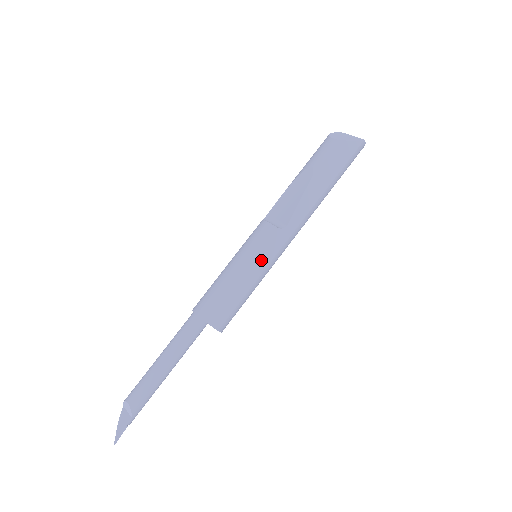
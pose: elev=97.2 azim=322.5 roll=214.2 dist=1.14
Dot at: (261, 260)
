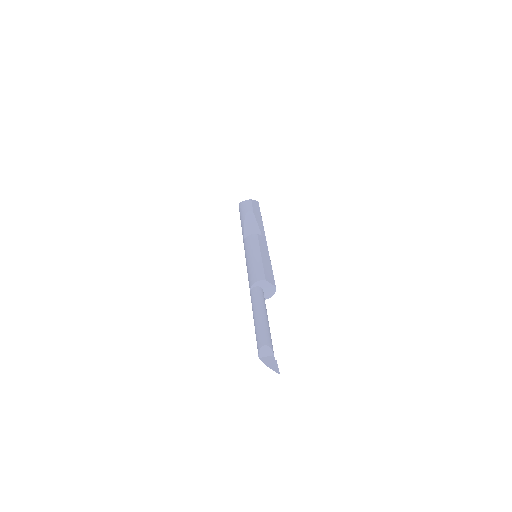
Dot at: (265, 250)
